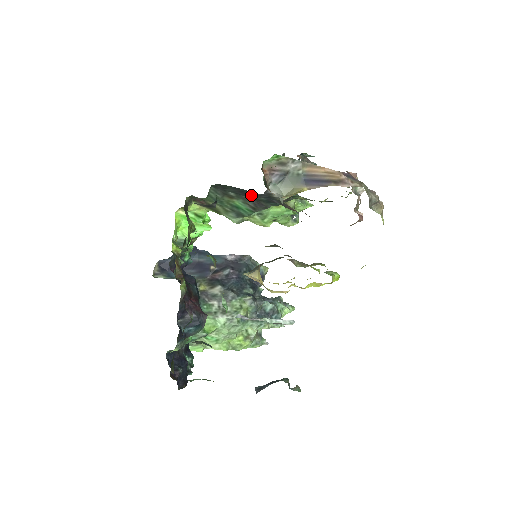
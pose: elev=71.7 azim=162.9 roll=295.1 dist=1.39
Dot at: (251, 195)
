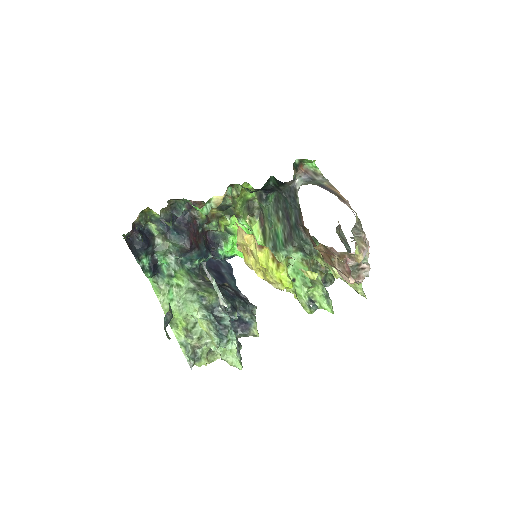
Dot at: (290, 217)
